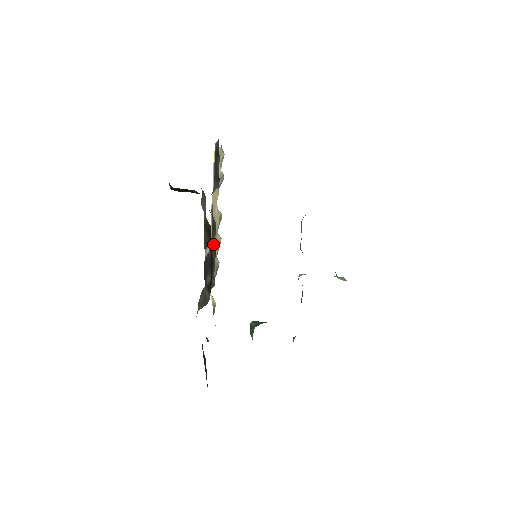
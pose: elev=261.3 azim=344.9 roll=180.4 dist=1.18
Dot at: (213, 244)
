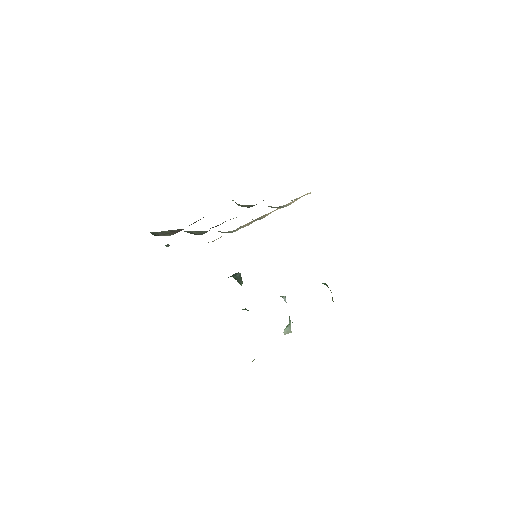
Dot at: occluded
